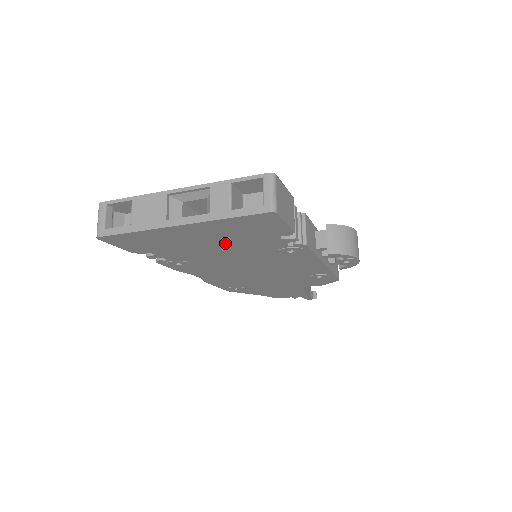
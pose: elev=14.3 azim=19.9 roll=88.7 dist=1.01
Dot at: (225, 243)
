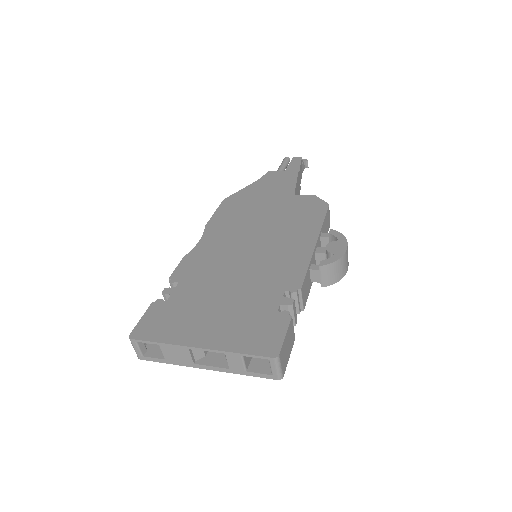
Dot at: occluded
